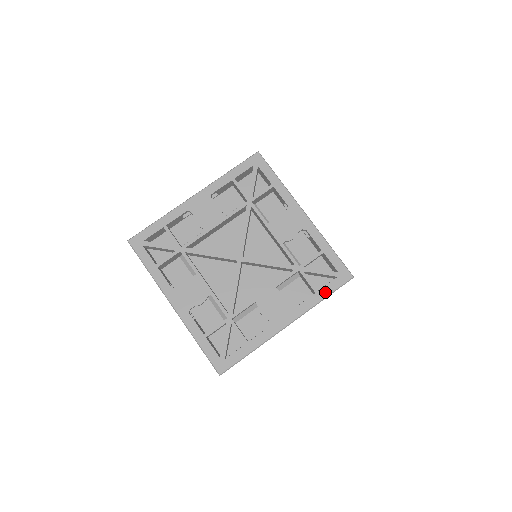
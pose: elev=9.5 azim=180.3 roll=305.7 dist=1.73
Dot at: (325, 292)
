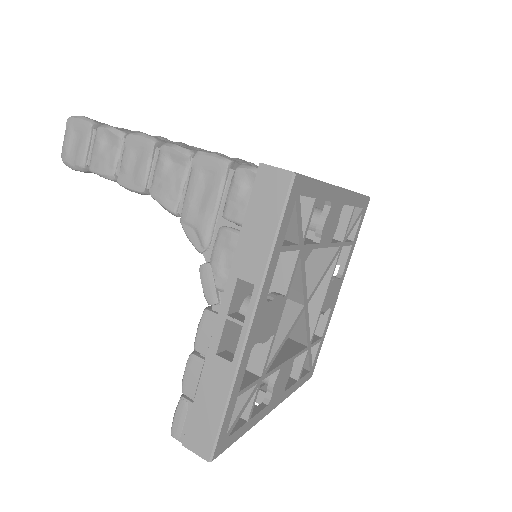
Dot at: (357, 236)
